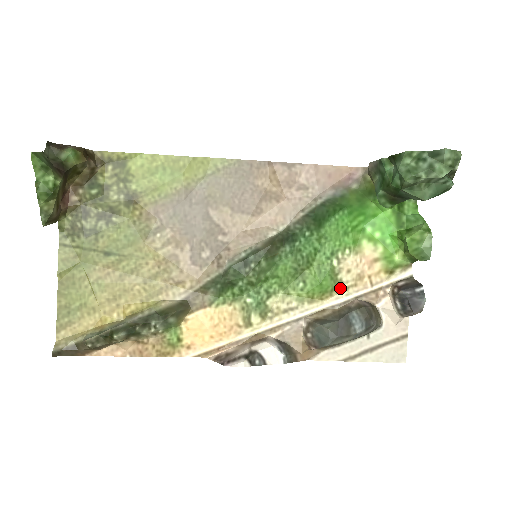
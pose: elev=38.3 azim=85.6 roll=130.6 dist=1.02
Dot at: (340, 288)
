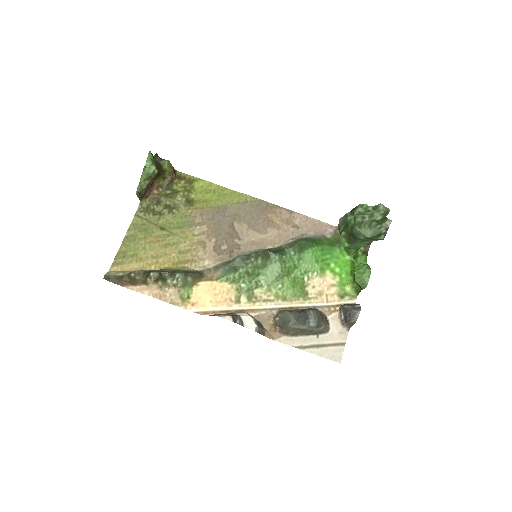
Dot at: (305, 296)
